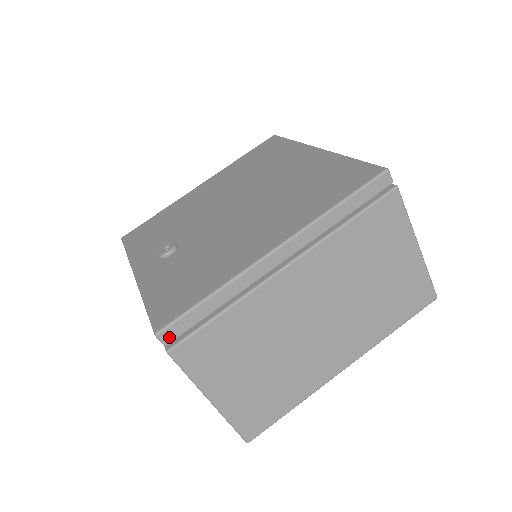
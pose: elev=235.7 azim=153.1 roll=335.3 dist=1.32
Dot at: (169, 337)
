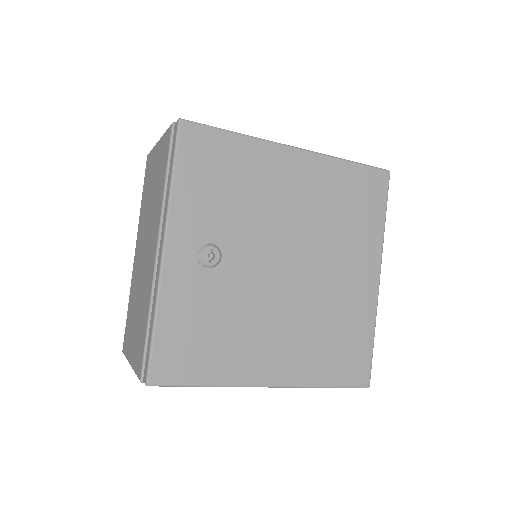
Dot at: occluded
